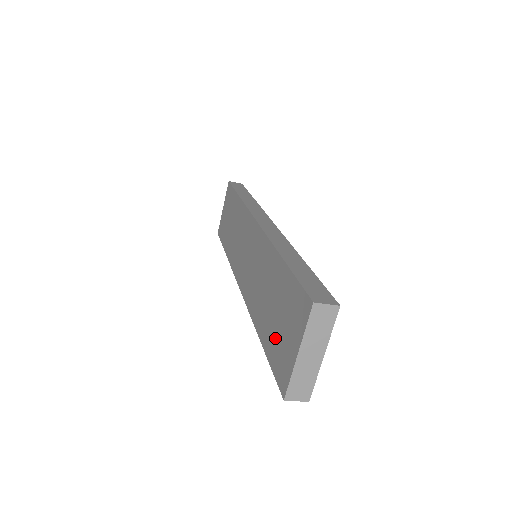
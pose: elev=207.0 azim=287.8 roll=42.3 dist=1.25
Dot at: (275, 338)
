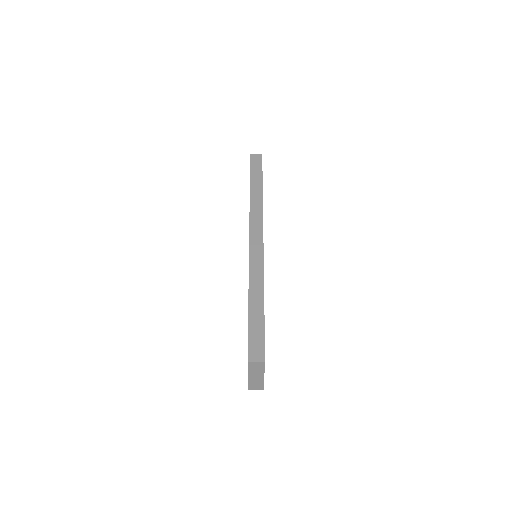
Dot at: occluded
